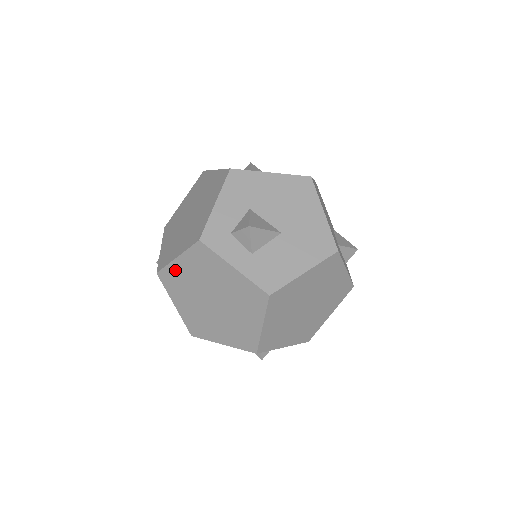
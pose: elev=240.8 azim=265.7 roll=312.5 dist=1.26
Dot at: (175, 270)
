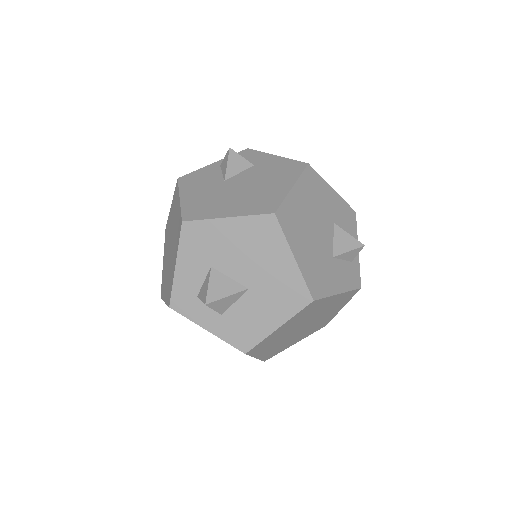
Dot at: occluded
